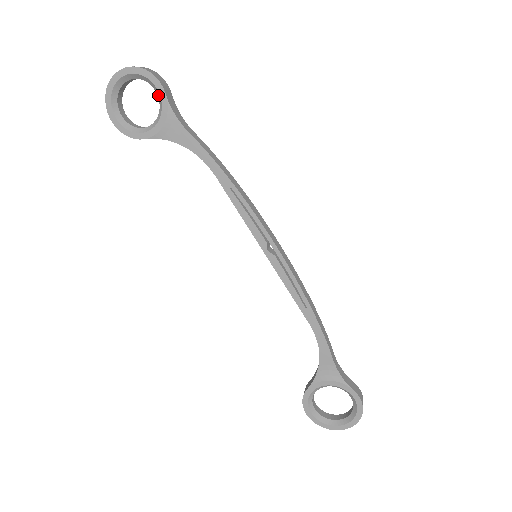
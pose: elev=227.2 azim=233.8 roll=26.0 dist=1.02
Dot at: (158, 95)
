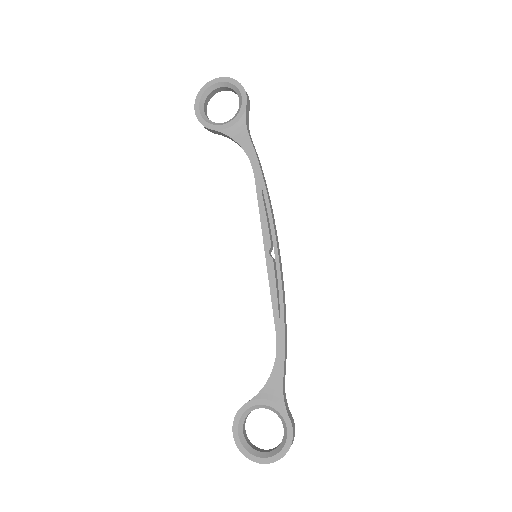
Dot at: (240, 104)
